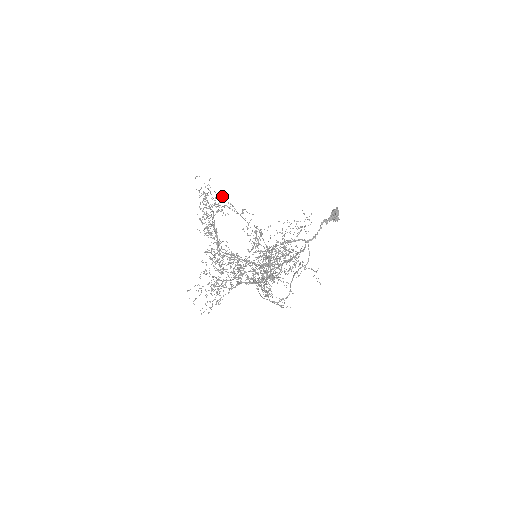
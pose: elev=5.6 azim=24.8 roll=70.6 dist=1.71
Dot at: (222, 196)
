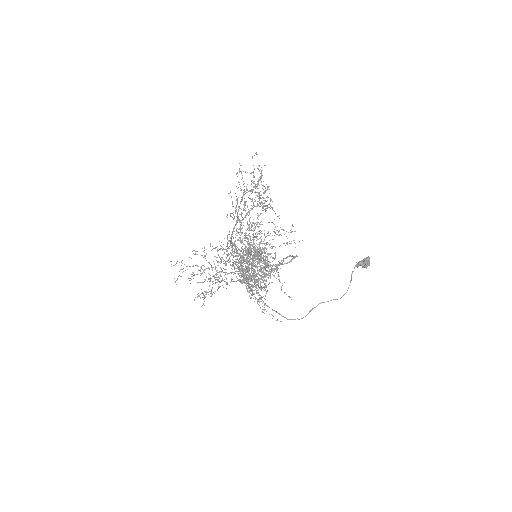
Dot at: (267, 188)
